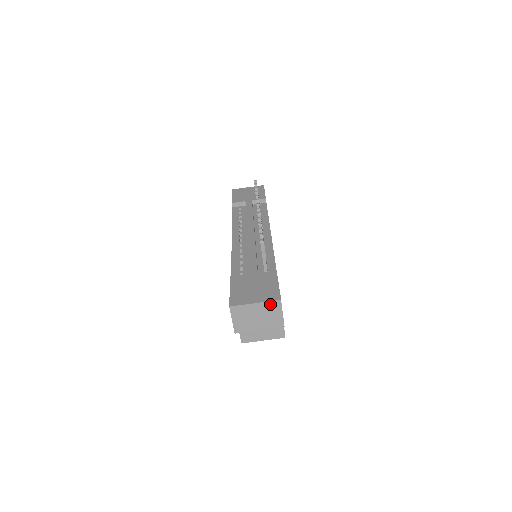
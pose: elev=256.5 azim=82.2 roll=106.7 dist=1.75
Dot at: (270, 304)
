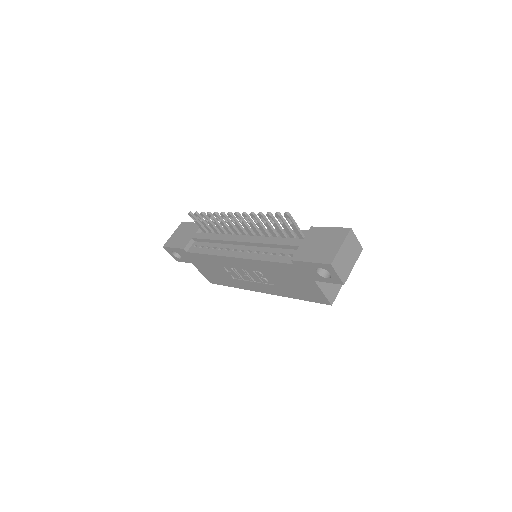
Dot at: (348, 238)
